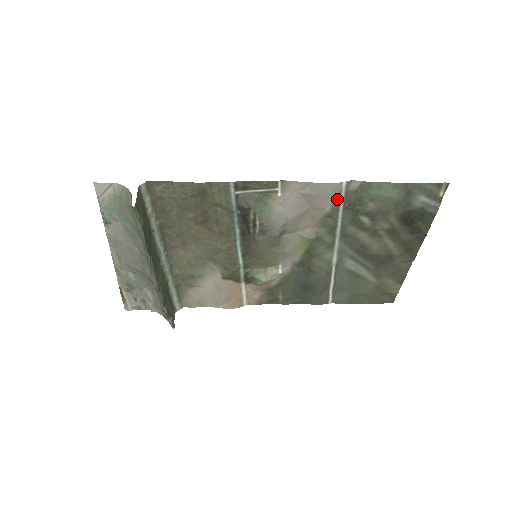
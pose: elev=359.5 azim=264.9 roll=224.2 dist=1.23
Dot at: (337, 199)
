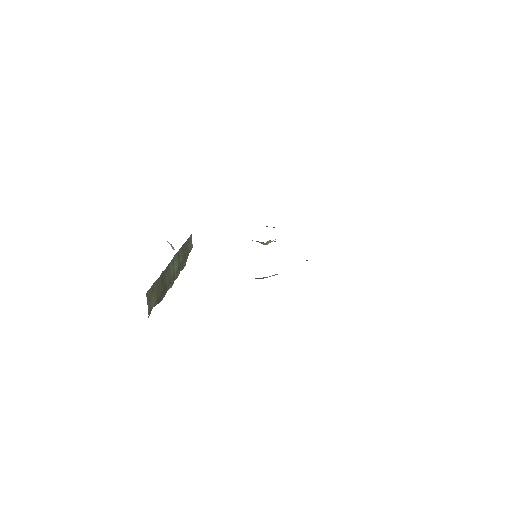
Dot at: occluded
